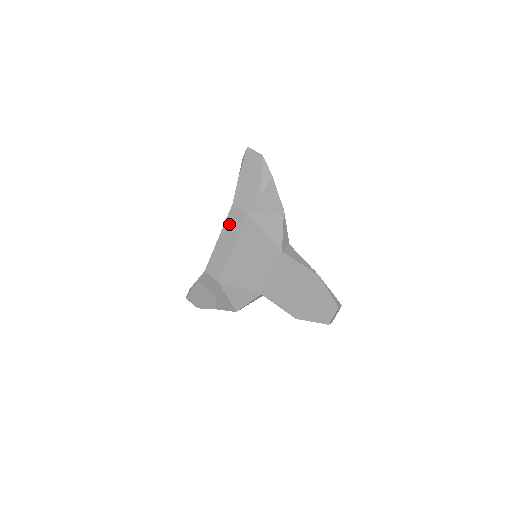
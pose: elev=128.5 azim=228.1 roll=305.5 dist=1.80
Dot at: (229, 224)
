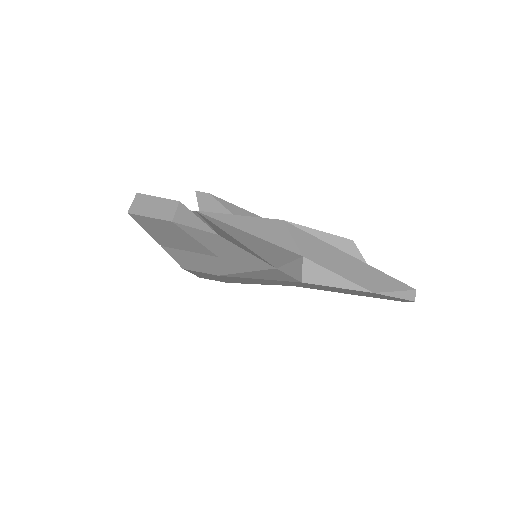
Dot at: occluded
